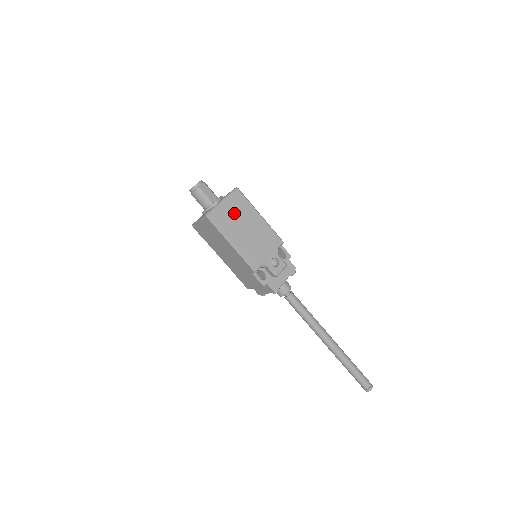
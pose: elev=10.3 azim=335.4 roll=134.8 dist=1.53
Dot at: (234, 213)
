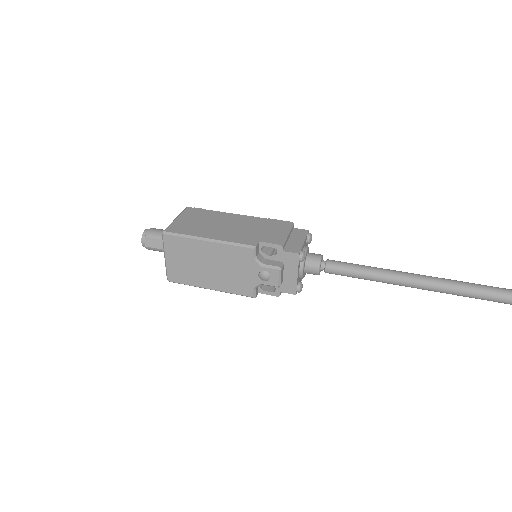
Dot at: (184, 260)
